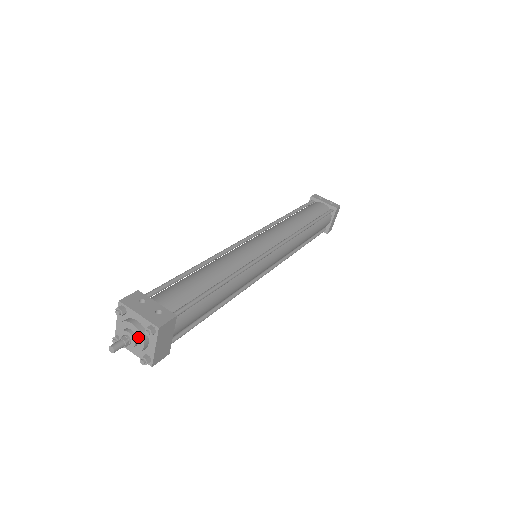
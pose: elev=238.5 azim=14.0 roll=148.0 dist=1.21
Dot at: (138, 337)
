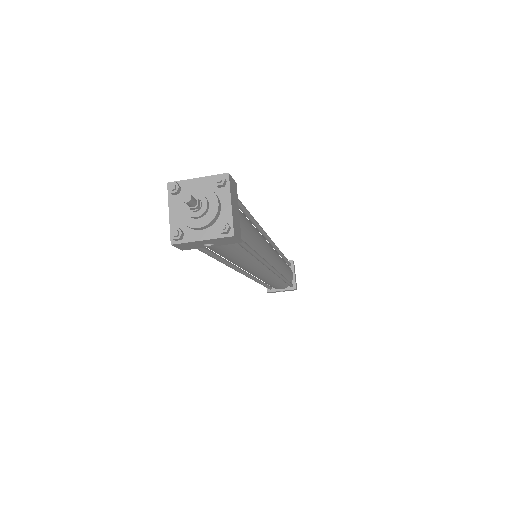
Dot at: (207, 196)
